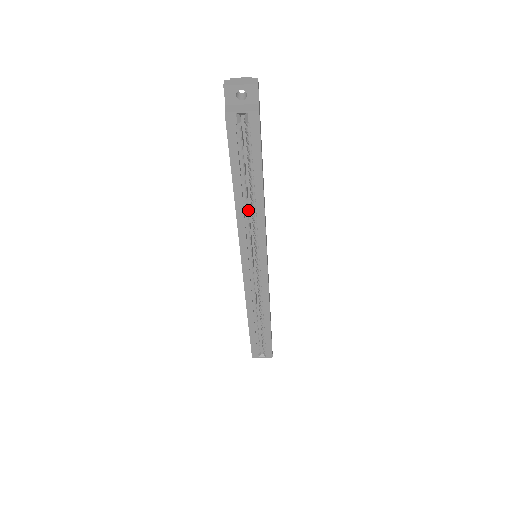
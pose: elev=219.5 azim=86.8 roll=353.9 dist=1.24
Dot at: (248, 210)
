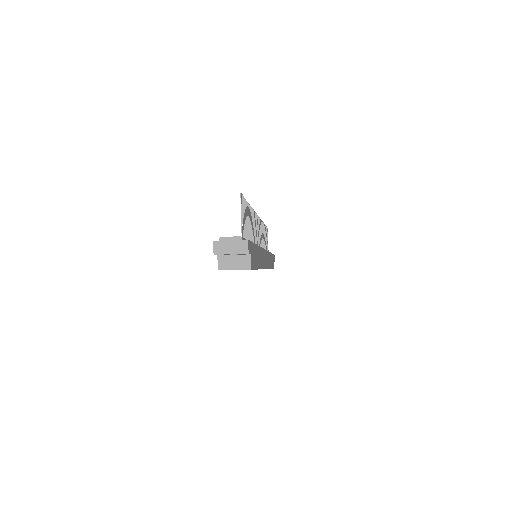
Dot at: occluded
